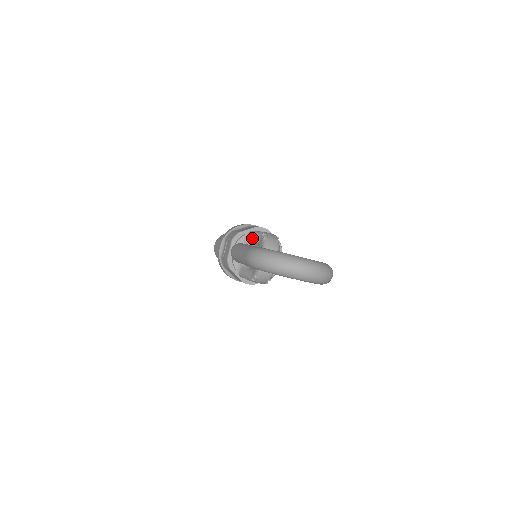
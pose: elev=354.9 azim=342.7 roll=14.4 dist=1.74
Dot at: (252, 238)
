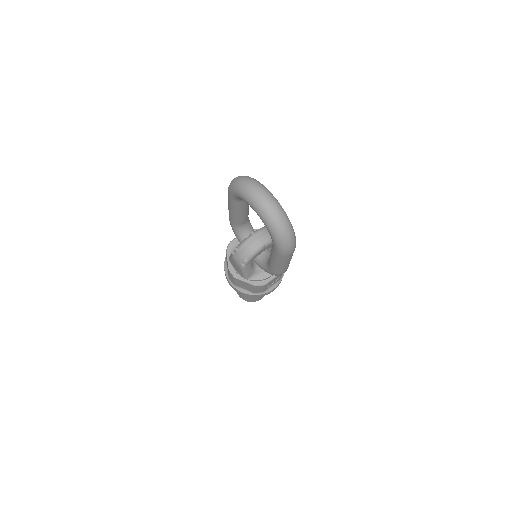
Dot at: occluded
